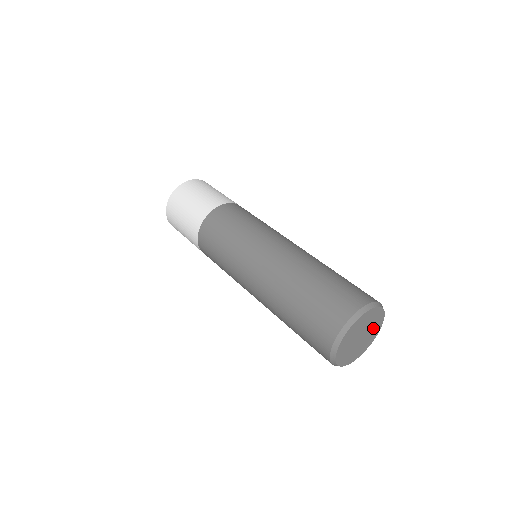
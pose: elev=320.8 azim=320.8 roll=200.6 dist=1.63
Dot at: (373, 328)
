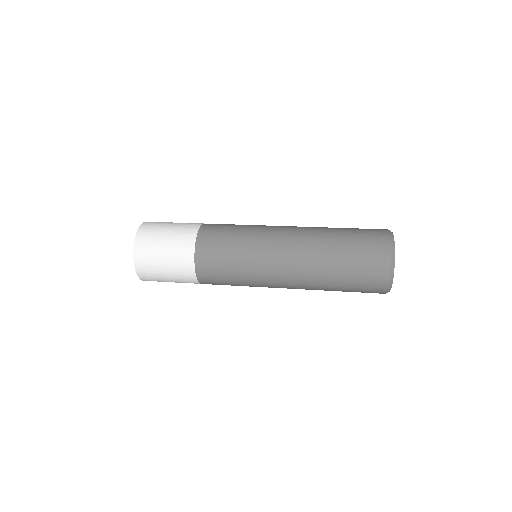
Dot at: occluded
